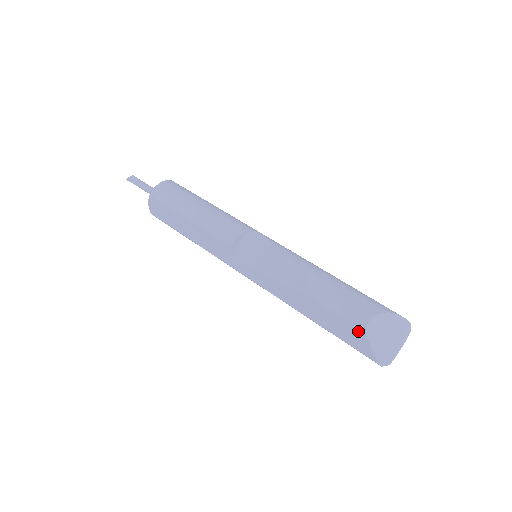
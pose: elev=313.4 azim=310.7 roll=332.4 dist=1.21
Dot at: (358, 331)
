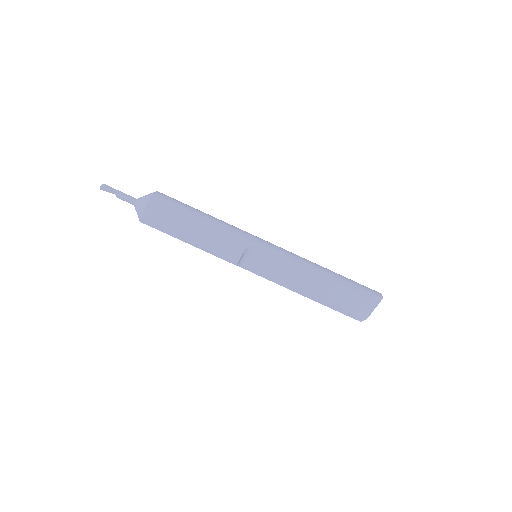
Dot at: occluded
